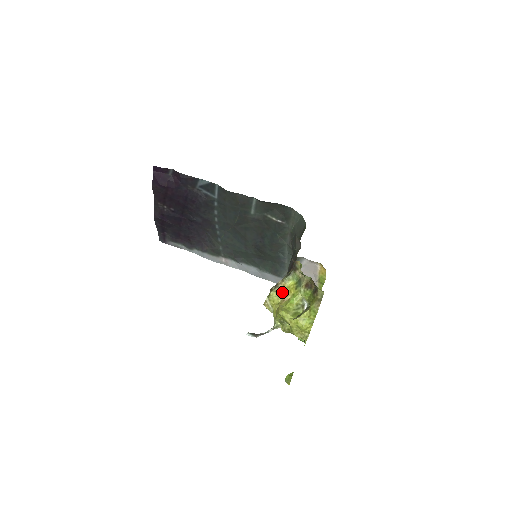
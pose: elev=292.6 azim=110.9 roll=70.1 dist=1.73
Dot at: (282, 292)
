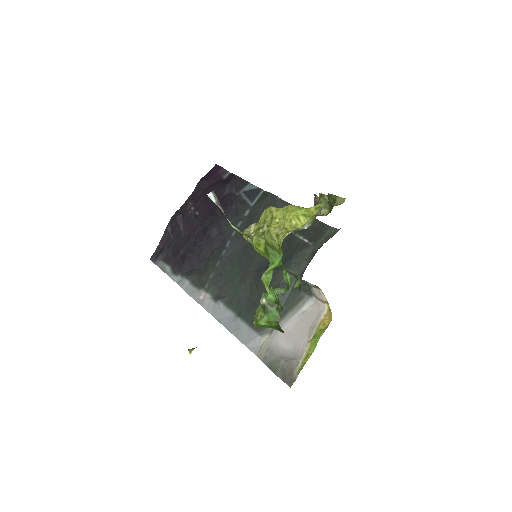
Dot at: occluded
